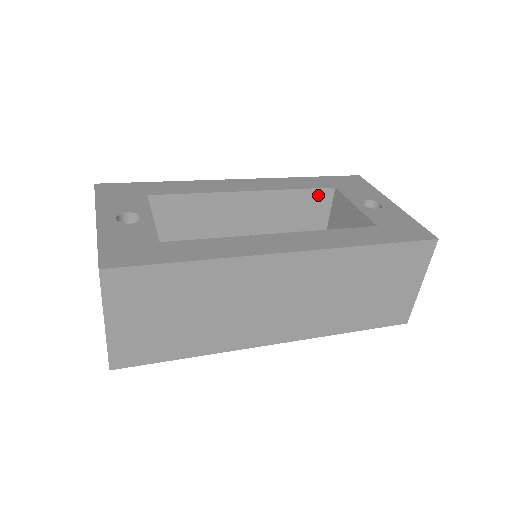
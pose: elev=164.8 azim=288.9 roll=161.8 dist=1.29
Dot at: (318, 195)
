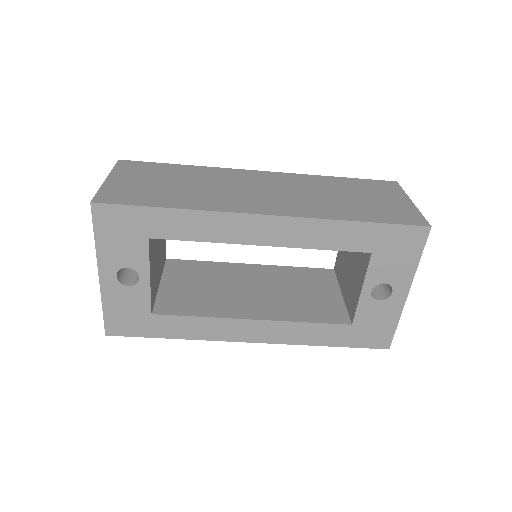
Dot at: (319, 272)
